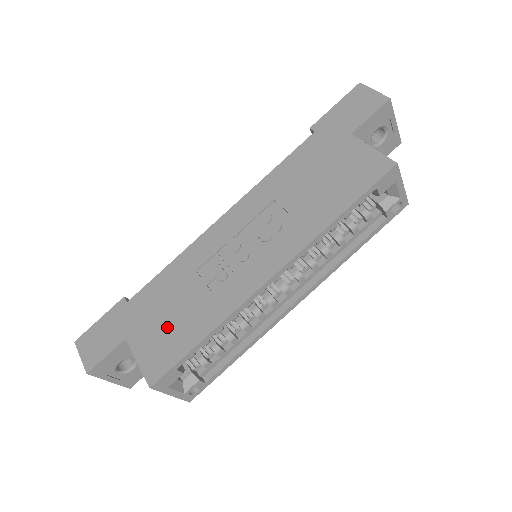
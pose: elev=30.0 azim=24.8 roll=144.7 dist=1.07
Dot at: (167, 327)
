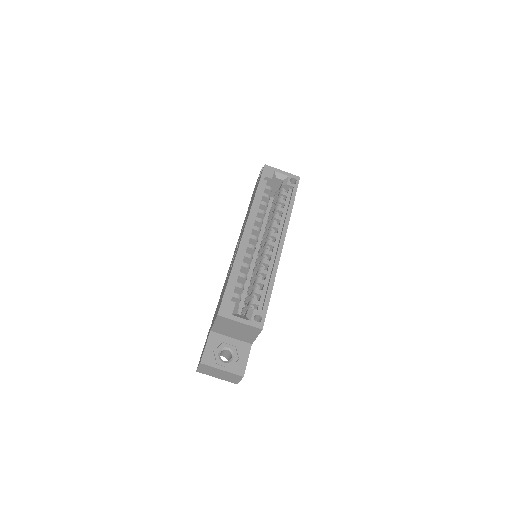
Dot at: occluded
